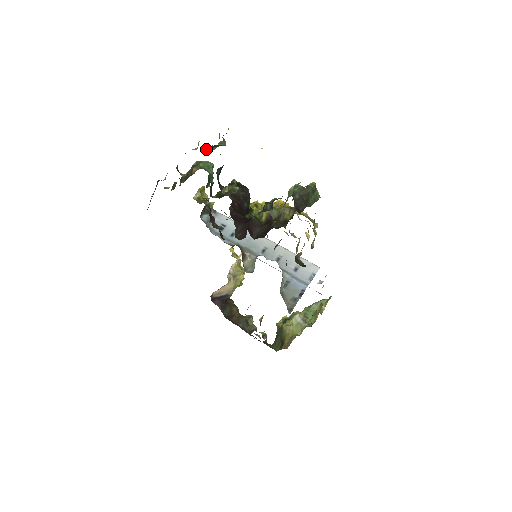
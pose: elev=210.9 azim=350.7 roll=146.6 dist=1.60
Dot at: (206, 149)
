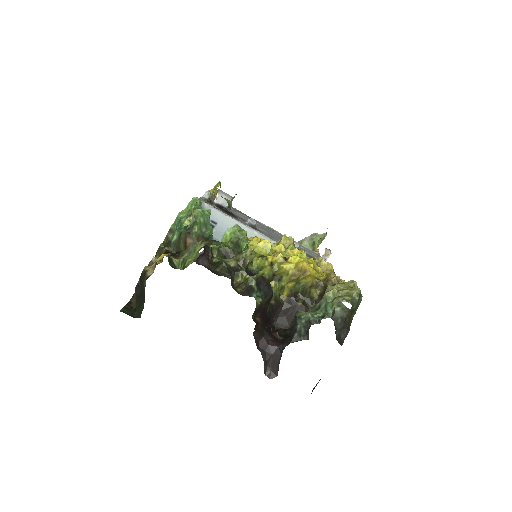
Dot at: occluded
